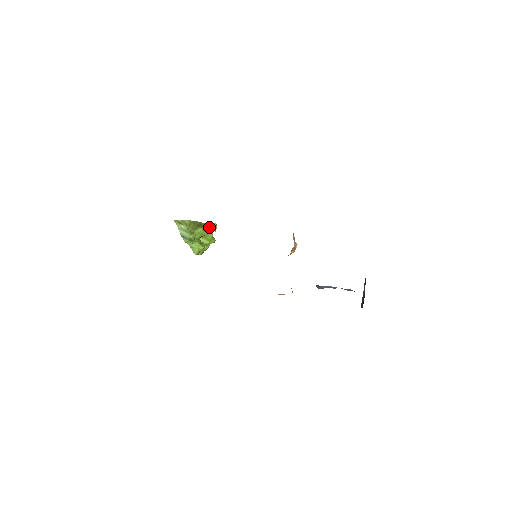
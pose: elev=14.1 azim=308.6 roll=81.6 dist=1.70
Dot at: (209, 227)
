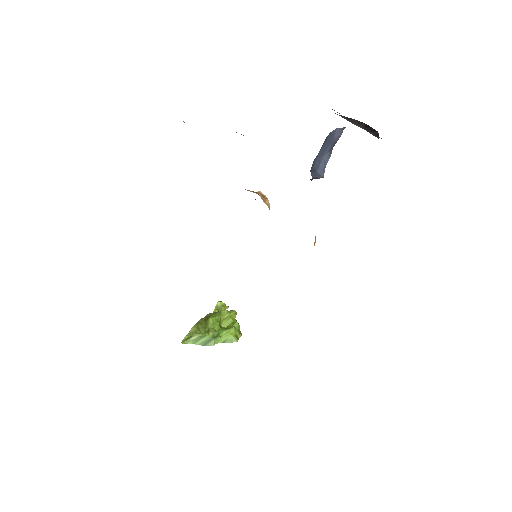
Dot at: occluded
